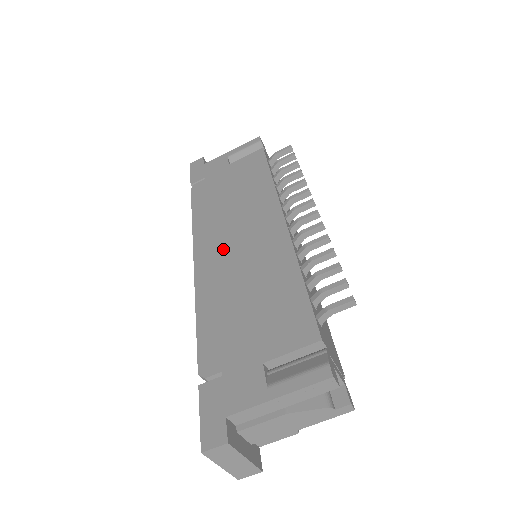
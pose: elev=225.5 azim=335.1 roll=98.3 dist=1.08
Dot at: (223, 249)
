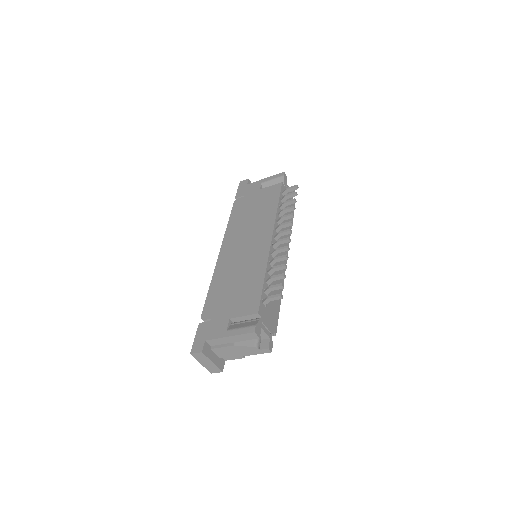
Dot at: (235, 250)
